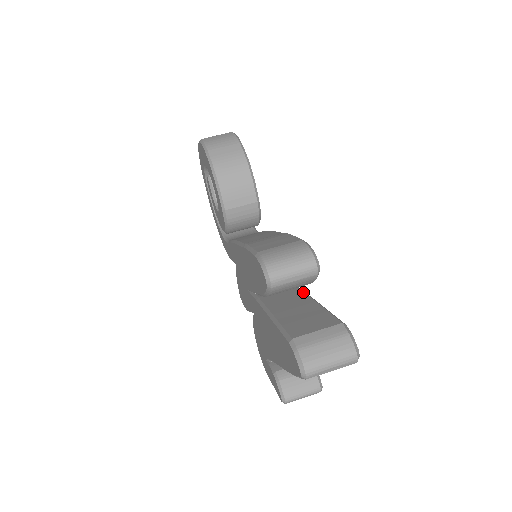
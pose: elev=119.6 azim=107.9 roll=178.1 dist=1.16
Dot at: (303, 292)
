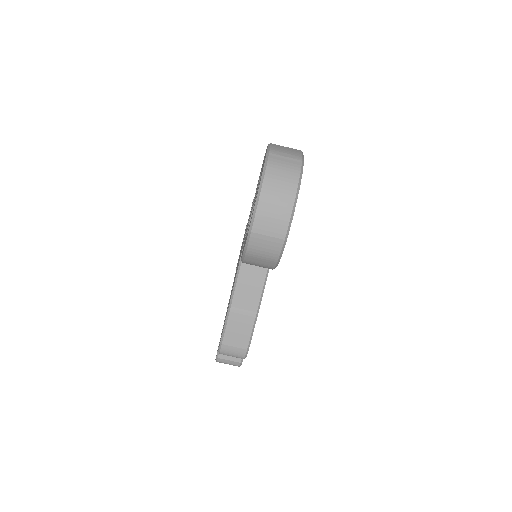
Dot at: occluded
